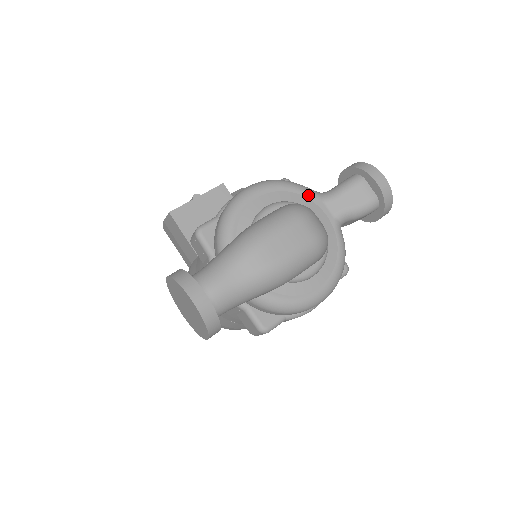
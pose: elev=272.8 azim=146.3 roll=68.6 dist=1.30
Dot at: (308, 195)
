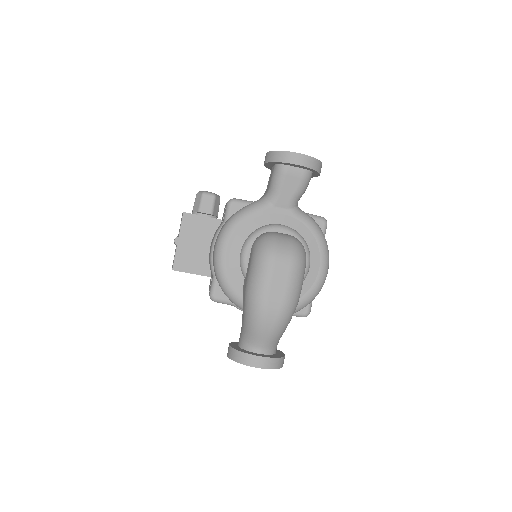
Dot at: (258, 213)
